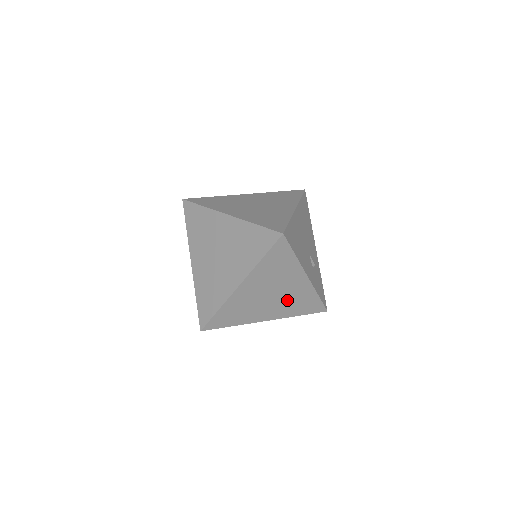
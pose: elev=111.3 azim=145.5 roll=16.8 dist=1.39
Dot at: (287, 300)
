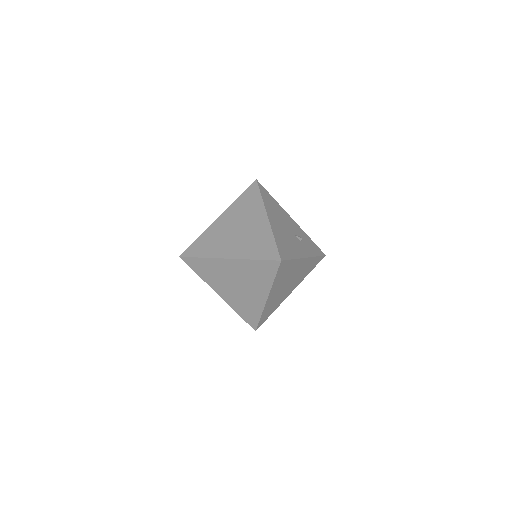
Dot at: (299, 276)
